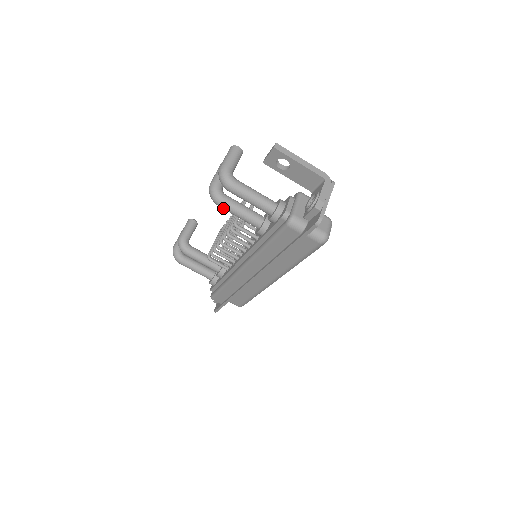
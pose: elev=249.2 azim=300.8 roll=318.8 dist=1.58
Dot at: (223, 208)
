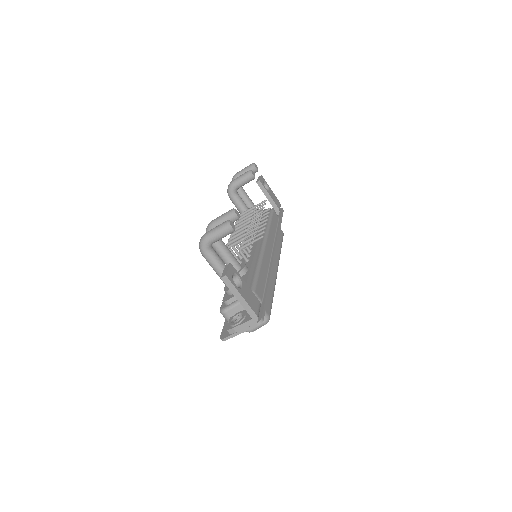
Dot at: occluded
